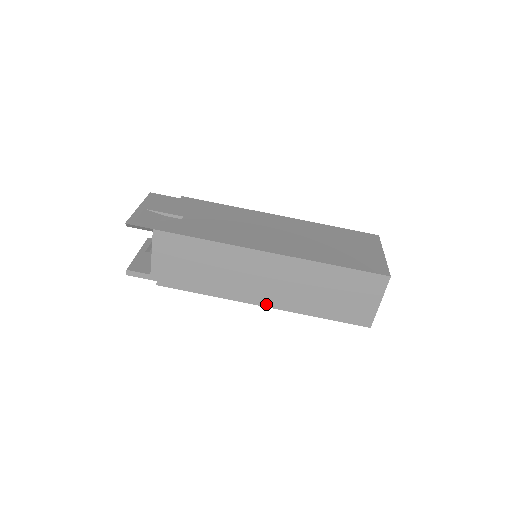
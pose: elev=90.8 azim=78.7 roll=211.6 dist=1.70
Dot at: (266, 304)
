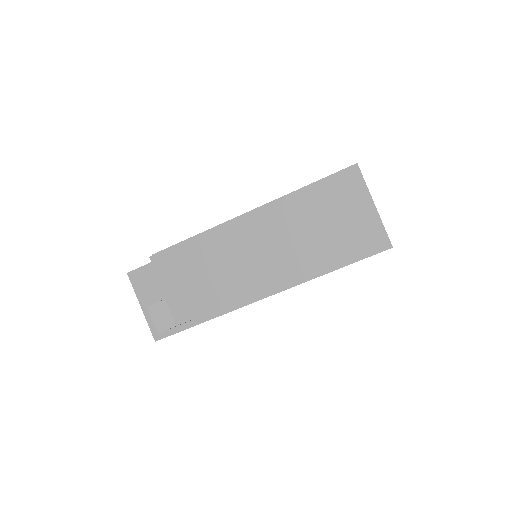
Dot at: occluded
